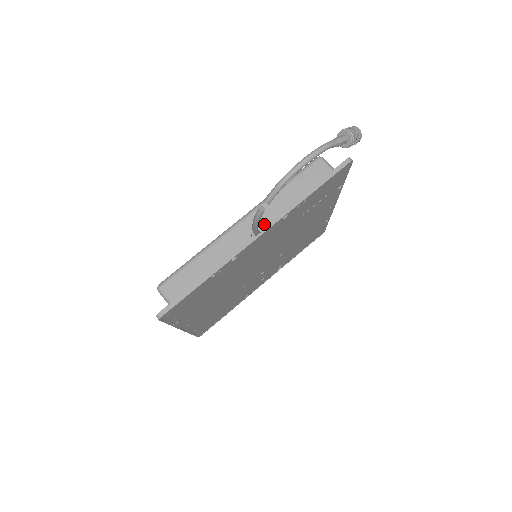
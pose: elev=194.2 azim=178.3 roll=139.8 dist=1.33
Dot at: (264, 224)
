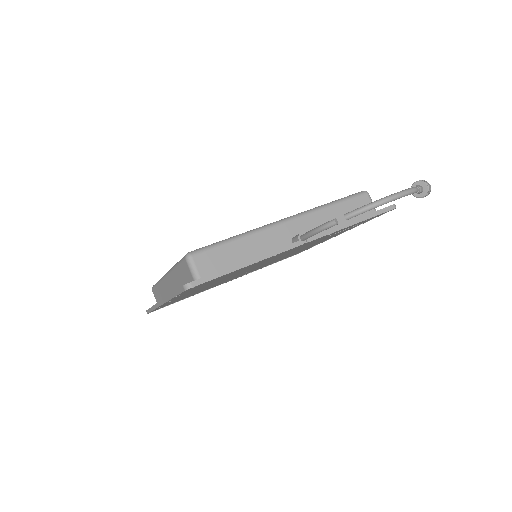
Dot at: occluded
